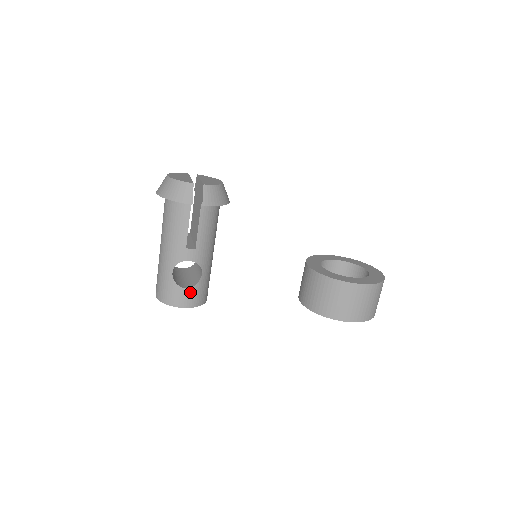
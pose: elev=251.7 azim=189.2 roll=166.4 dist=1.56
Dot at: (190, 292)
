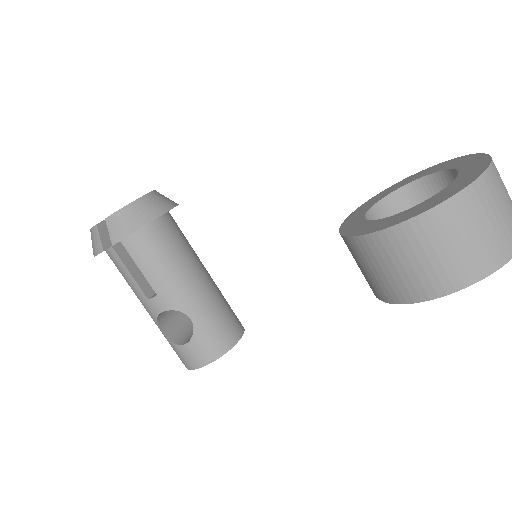
Dot at: (192, 347)
